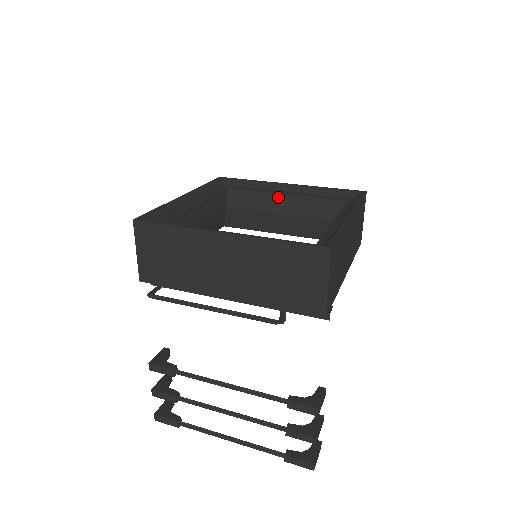
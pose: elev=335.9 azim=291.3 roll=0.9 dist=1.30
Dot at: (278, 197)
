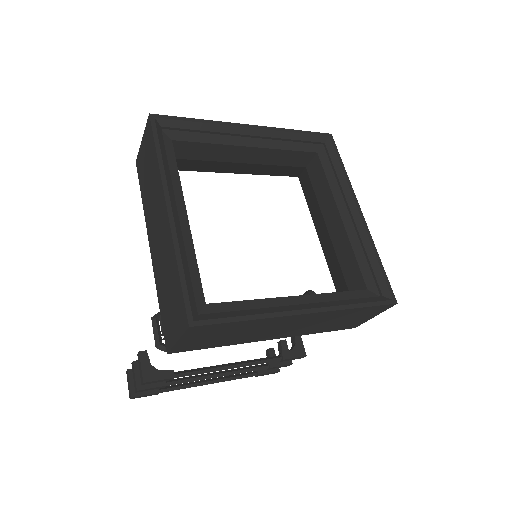
Dot at: (242, 149)
